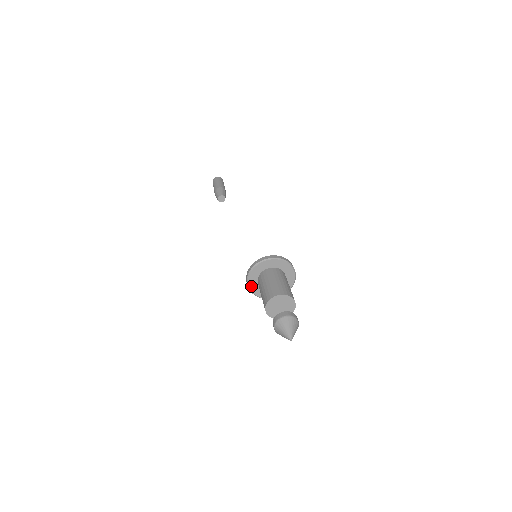
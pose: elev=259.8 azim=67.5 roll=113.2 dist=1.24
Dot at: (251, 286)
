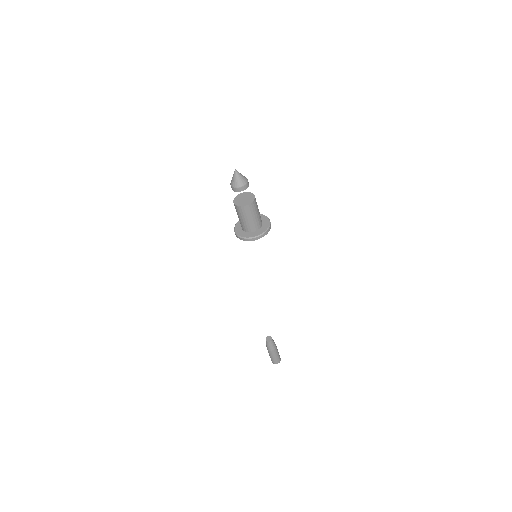
Dot at: (240, 234)
